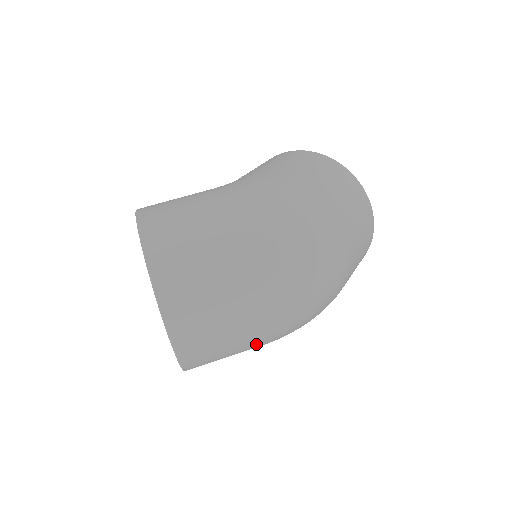
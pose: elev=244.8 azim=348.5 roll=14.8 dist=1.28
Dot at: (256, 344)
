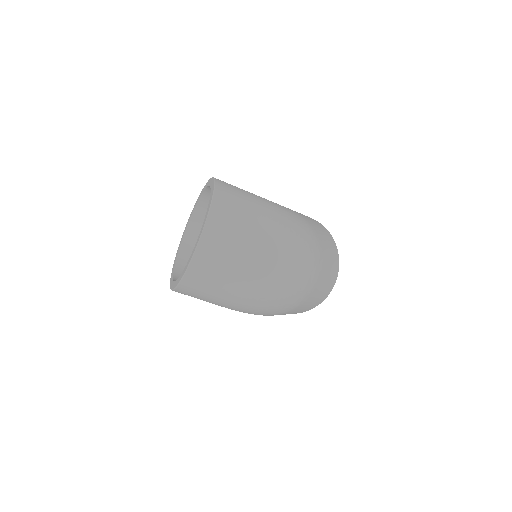
Dot at: (233, 298)
